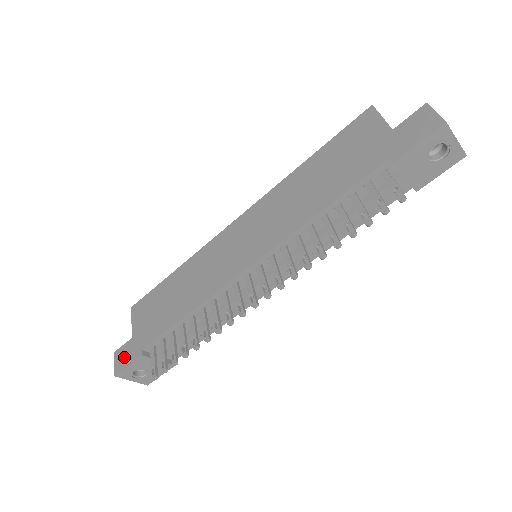
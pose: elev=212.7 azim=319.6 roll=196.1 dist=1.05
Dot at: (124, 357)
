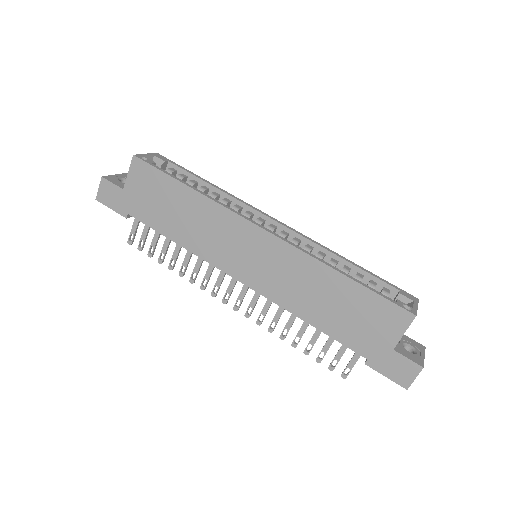
Dot at: (110, 197)
